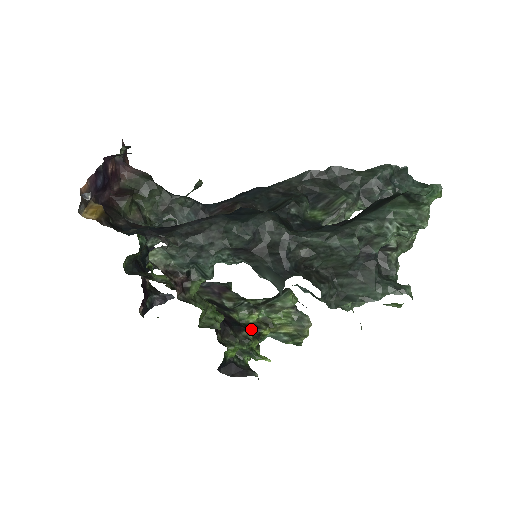
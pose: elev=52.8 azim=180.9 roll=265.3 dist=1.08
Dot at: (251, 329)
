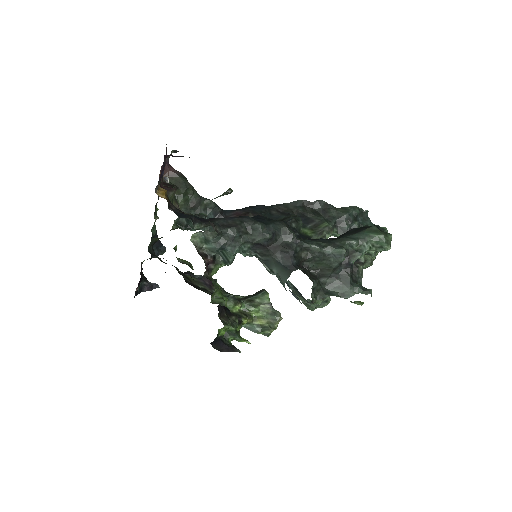
Dot at: occluded
